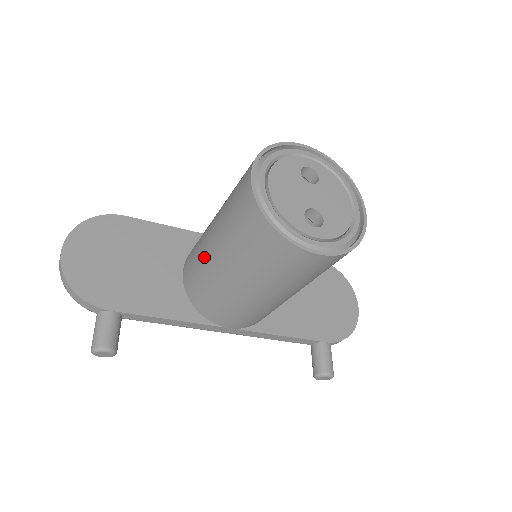
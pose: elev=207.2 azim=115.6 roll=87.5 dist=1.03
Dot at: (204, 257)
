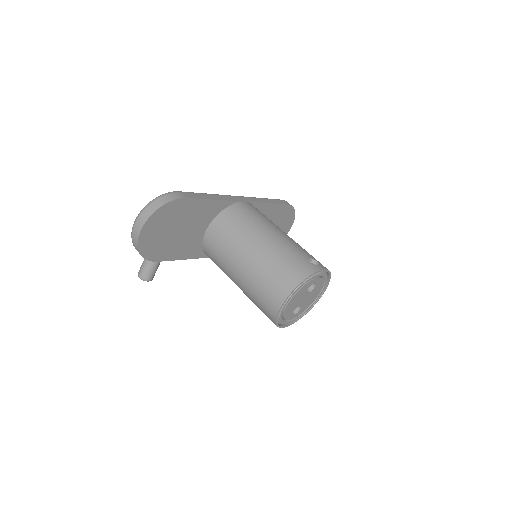
Dot at: (229, 263)
